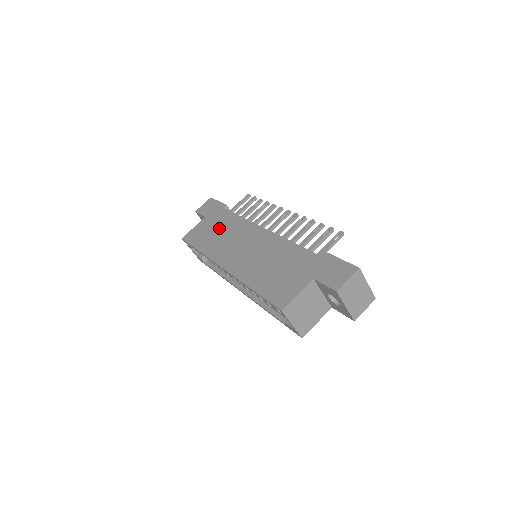
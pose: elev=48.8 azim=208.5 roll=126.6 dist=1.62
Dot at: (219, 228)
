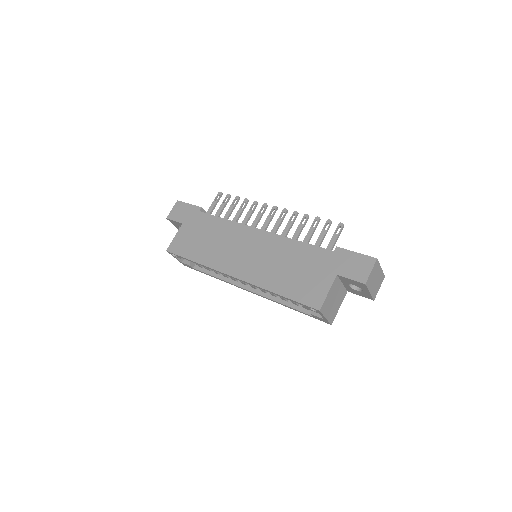
Dot at: (207, 234)
